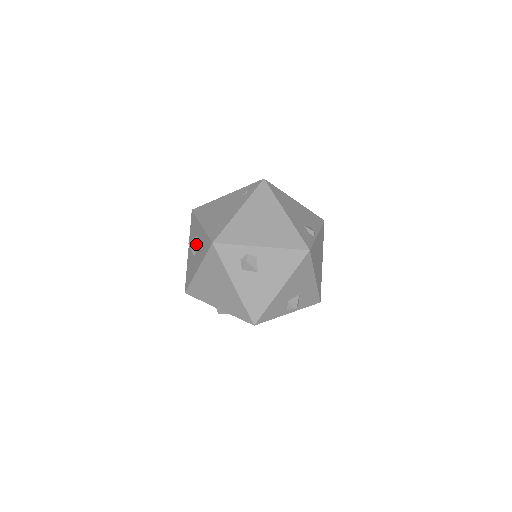
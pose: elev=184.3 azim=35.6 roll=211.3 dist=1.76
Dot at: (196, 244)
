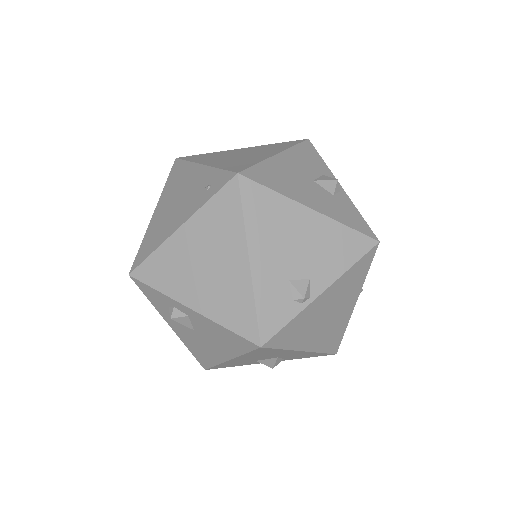
Dot at: occluded
